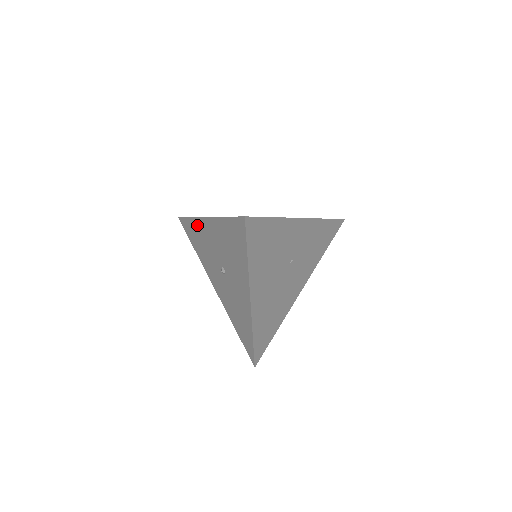
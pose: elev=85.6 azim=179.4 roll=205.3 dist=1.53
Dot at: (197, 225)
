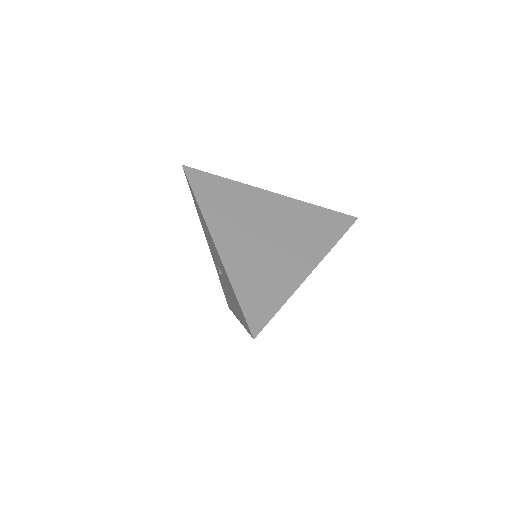
Dot at: (203, 220)
